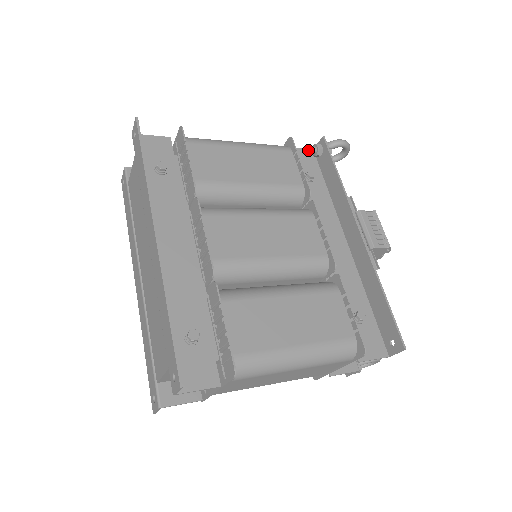
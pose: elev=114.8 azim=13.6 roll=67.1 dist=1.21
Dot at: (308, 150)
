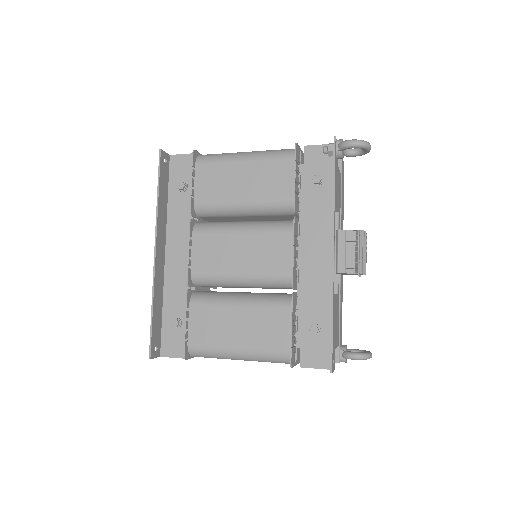
Dot at: occluded
